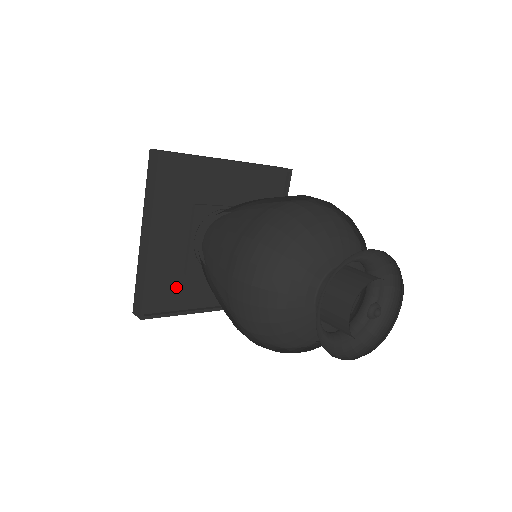
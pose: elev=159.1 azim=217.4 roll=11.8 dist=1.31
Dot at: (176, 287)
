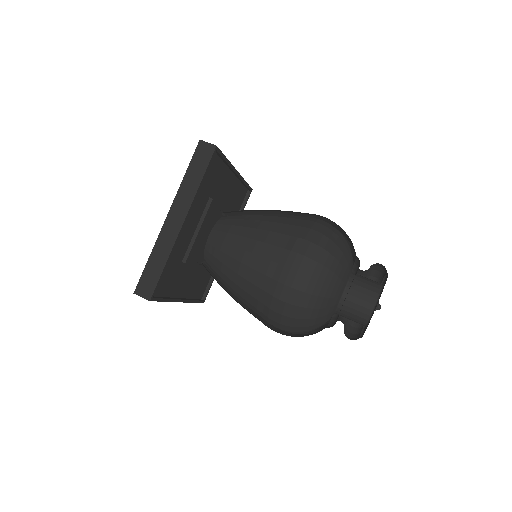
Dot at: (205, 274)
